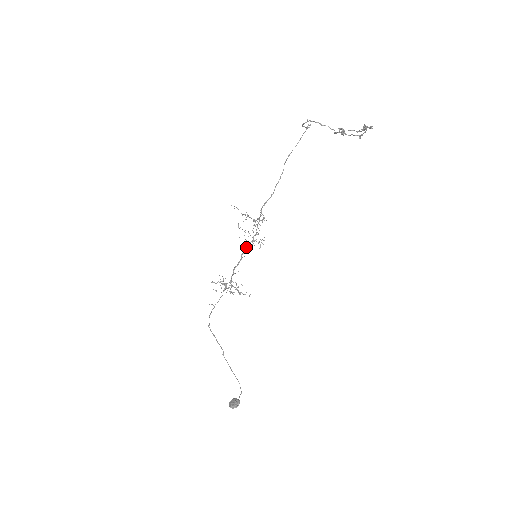
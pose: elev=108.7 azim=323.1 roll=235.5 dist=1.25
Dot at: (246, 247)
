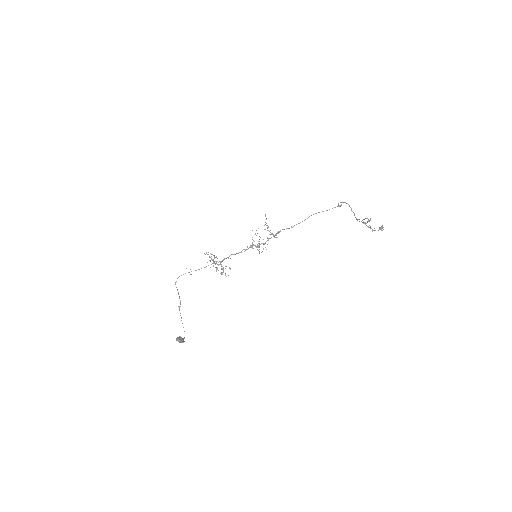
Dot at: (251, 246)
